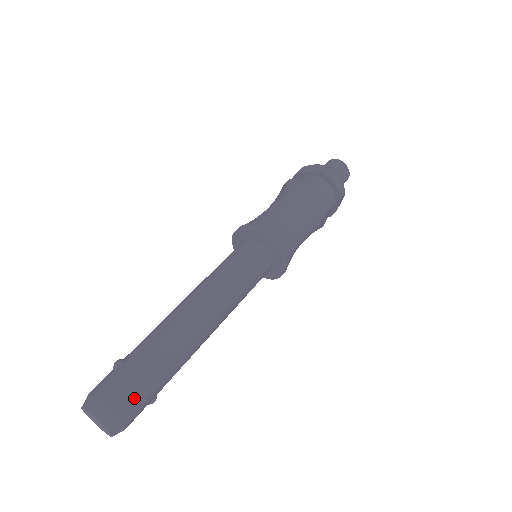
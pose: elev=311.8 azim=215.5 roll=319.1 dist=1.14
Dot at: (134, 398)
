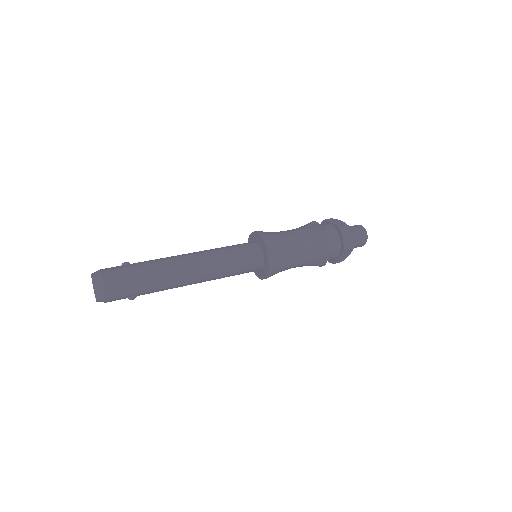
Dot at: (120, 285)
